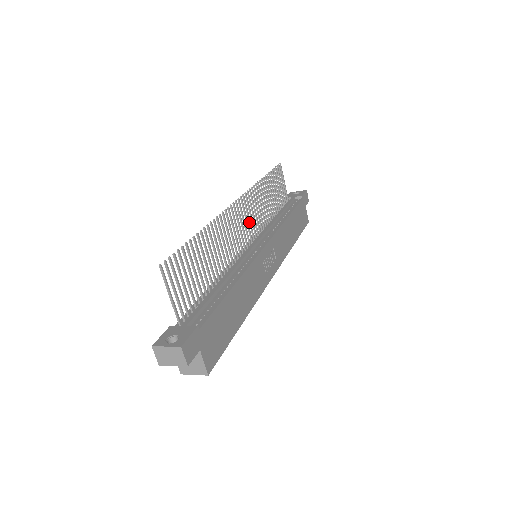
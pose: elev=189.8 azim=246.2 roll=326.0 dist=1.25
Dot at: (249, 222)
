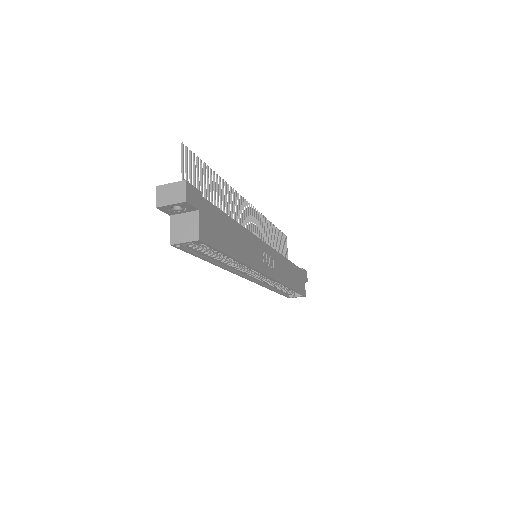
Dot at: (254, 232)
